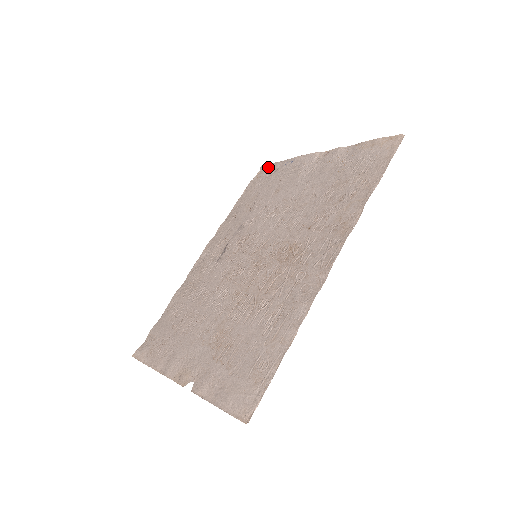
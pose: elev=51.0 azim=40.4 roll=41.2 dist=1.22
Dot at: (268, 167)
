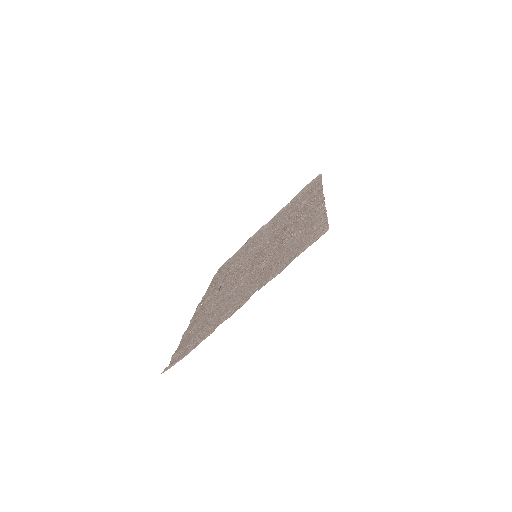
Dot at: (225, 262)
